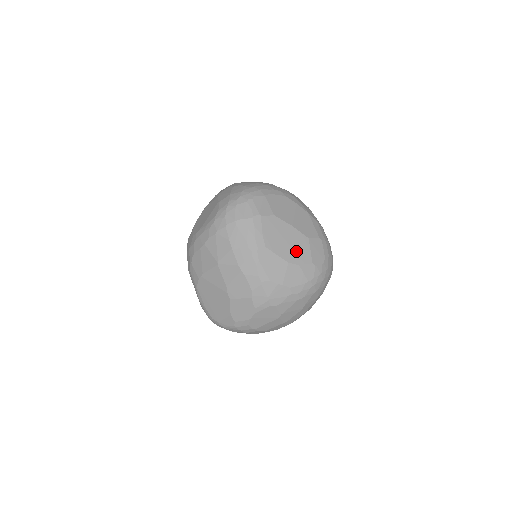
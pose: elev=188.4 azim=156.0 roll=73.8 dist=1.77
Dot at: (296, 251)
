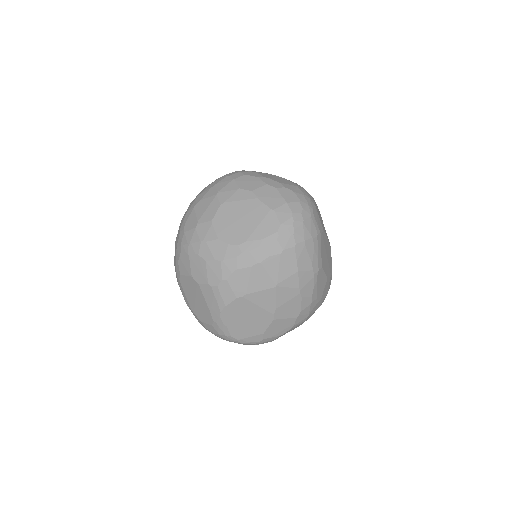
Dot at: (329, 264)
